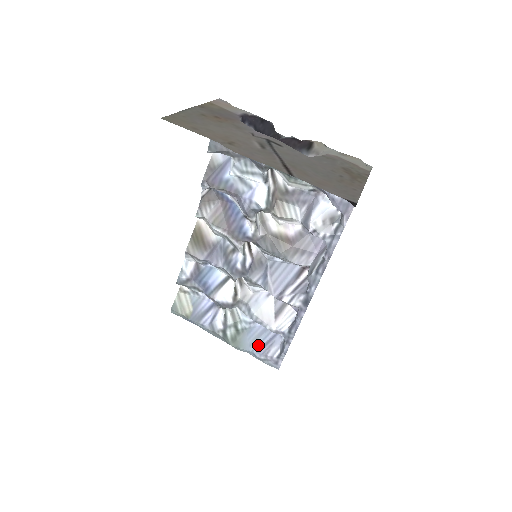
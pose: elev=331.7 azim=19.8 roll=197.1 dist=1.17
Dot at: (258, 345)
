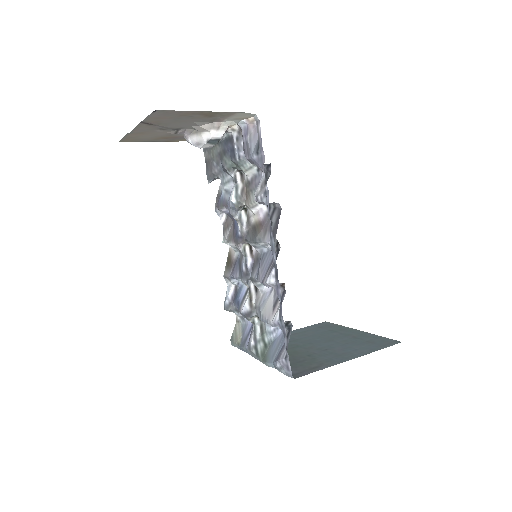
Dot at: (277, 354)
